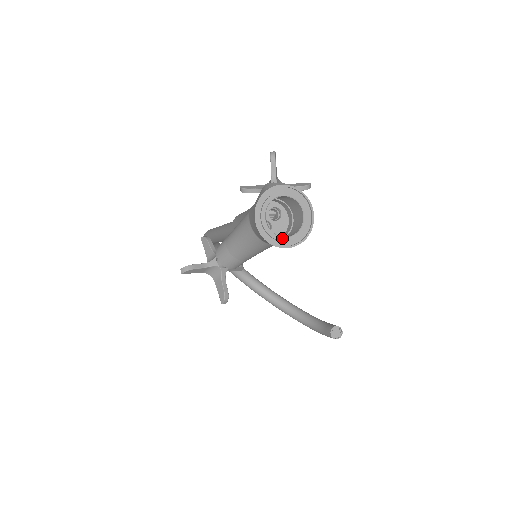
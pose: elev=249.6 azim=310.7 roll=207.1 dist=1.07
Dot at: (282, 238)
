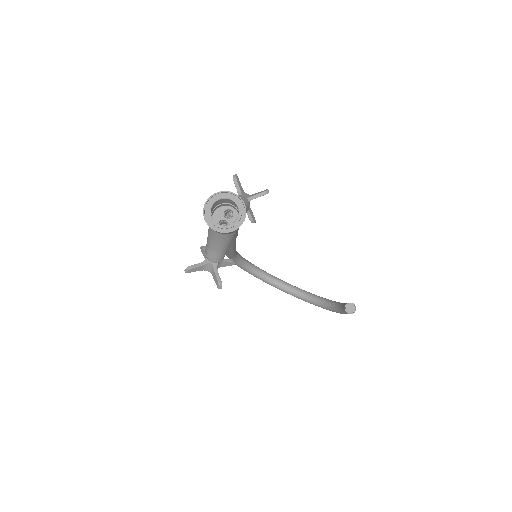
Dot at: (225, 226)
